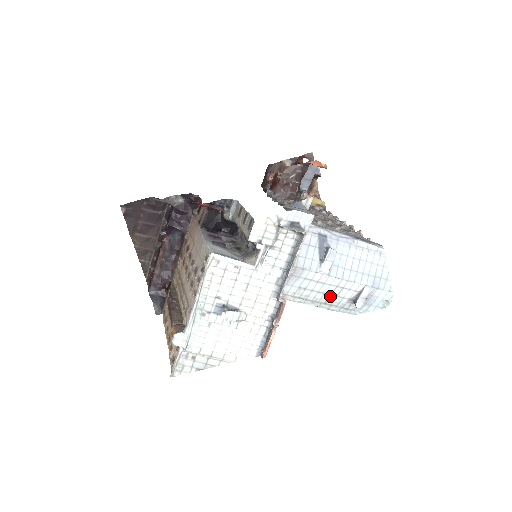
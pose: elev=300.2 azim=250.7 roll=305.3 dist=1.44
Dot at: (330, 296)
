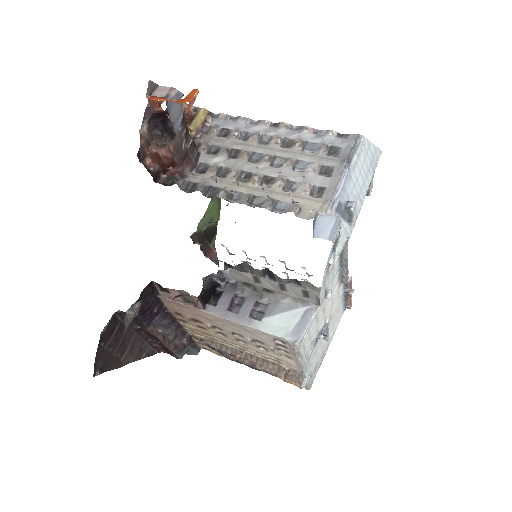
Dot at: occluded
